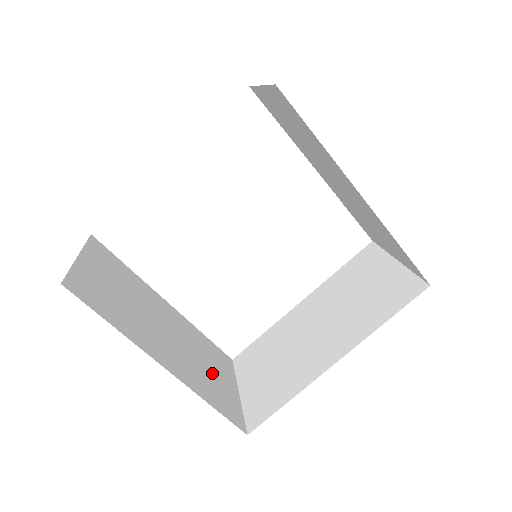
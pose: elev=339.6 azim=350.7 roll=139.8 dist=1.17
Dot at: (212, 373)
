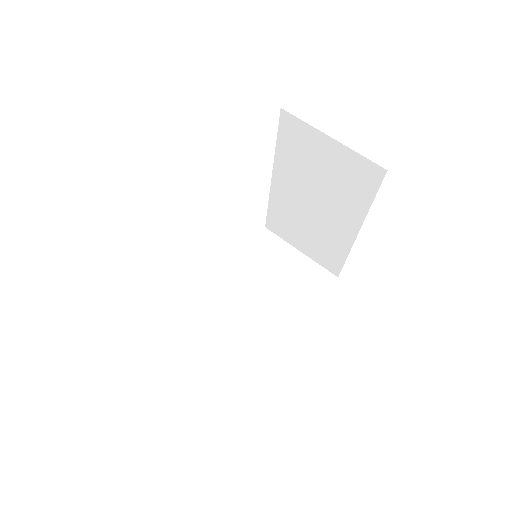
Dot at: (286, 275)
